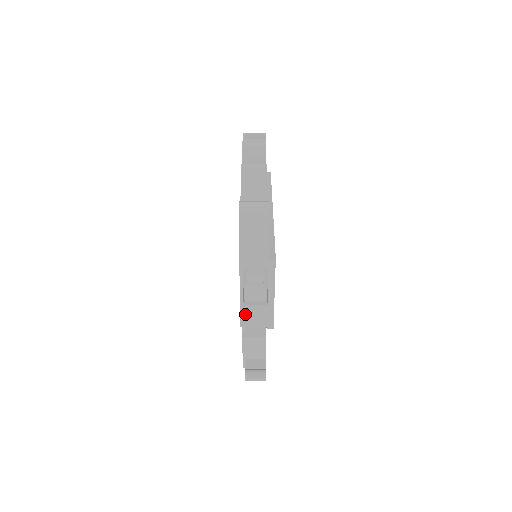
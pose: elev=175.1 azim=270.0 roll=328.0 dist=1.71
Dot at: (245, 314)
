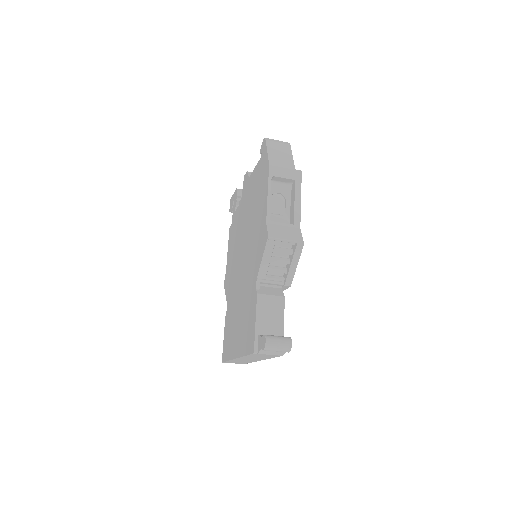
Dot at: (272, 229)
